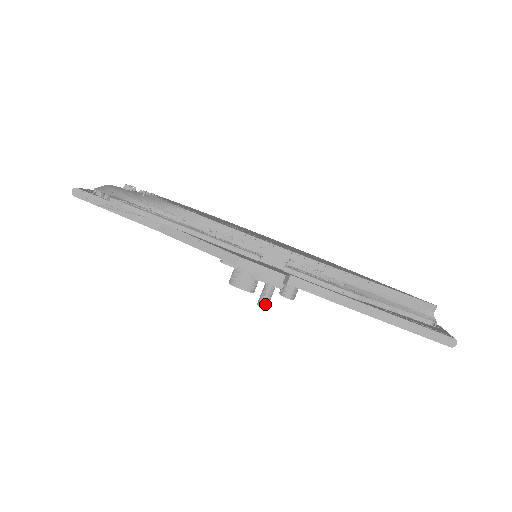
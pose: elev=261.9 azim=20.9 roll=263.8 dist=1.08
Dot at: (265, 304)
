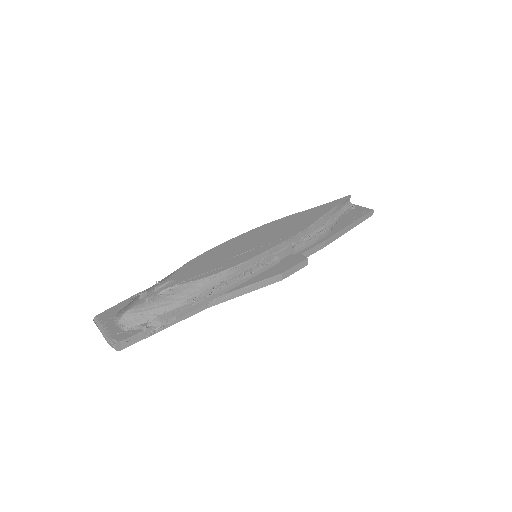
Dot at: occluded
